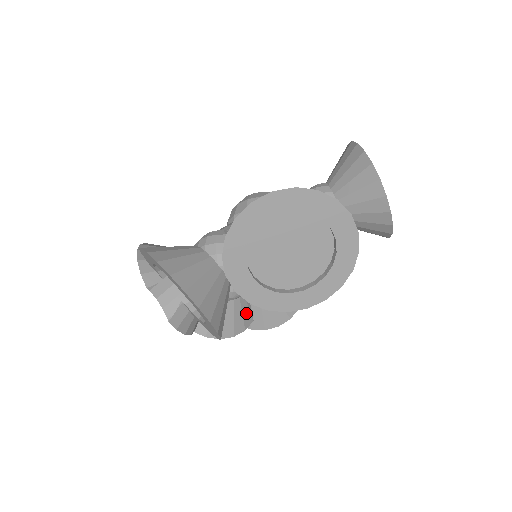
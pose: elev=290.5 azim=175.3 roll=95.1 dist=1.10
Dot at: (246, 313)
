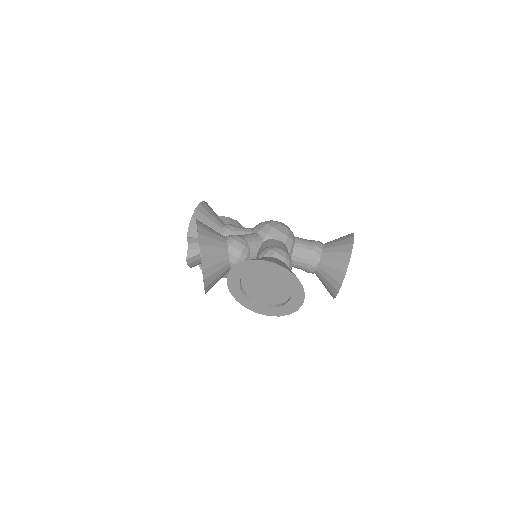
Dot at: occluded
